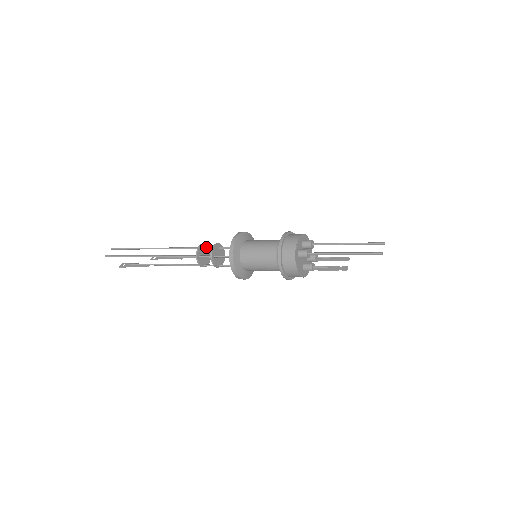
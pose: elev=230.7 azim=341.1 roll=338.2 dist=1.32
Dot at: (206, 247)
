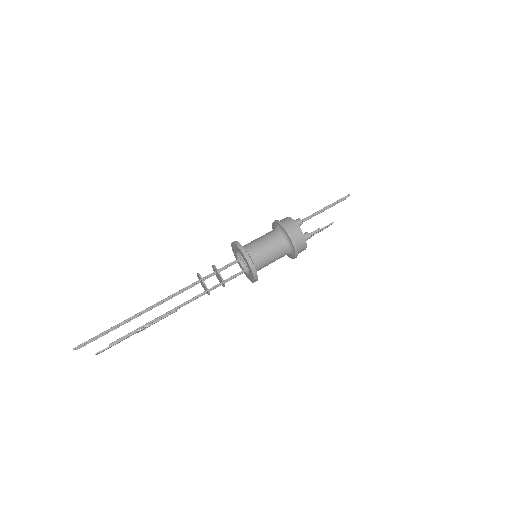
Dot at: occluded
